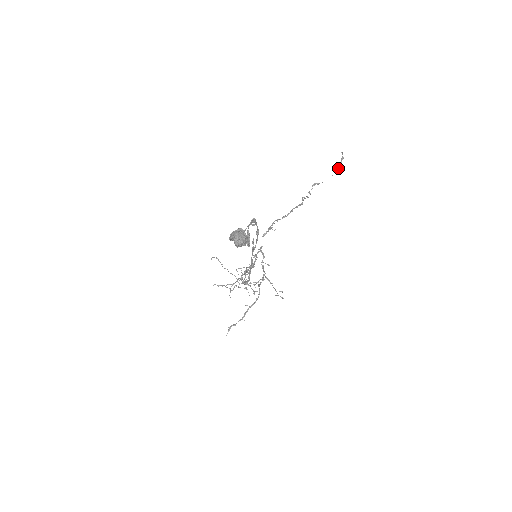
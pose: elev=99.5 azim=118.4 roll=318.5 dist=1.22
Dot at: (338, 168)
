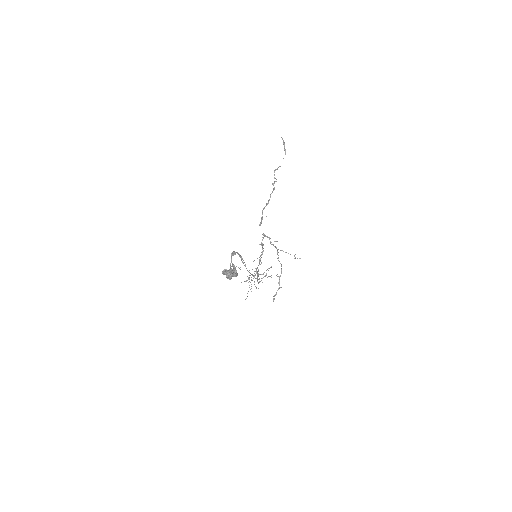
Dot at: occluded
